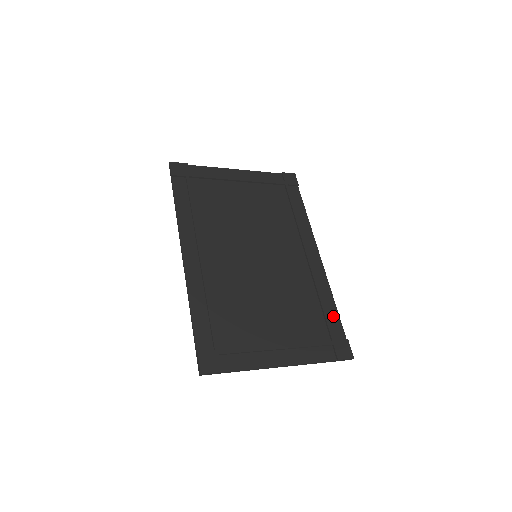
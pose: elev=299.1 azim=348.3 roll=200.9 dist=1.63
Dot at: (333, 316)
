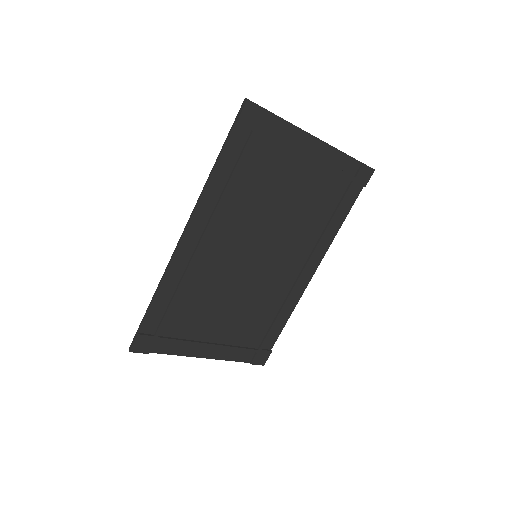
Dot at: (277, 329)
